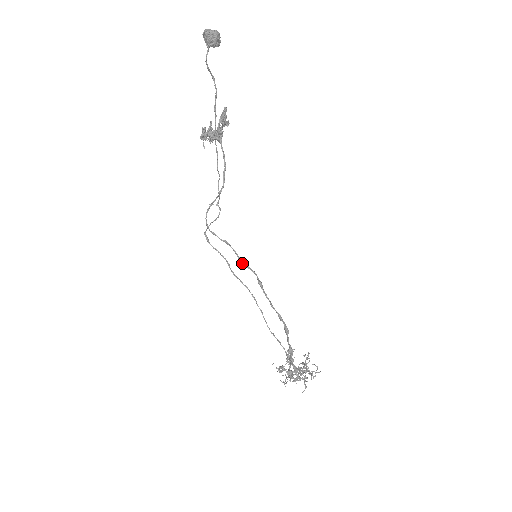
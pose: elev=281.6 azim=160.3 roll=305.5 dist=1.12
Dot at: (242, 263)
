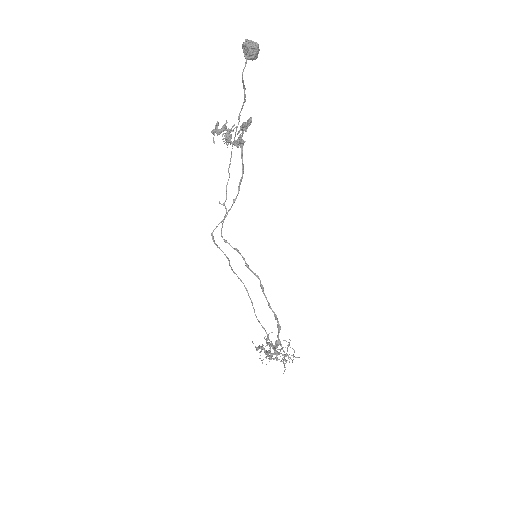
Dot at: occluded
